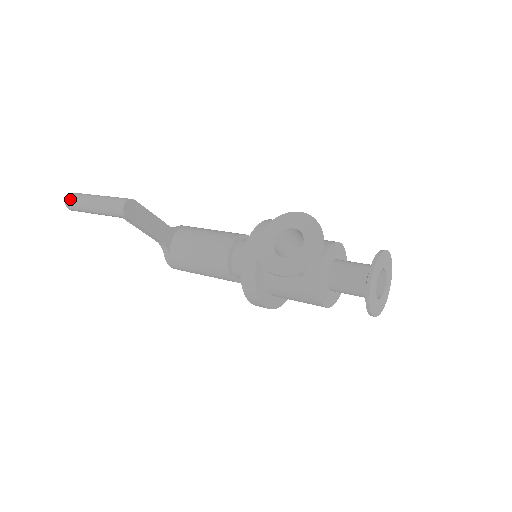
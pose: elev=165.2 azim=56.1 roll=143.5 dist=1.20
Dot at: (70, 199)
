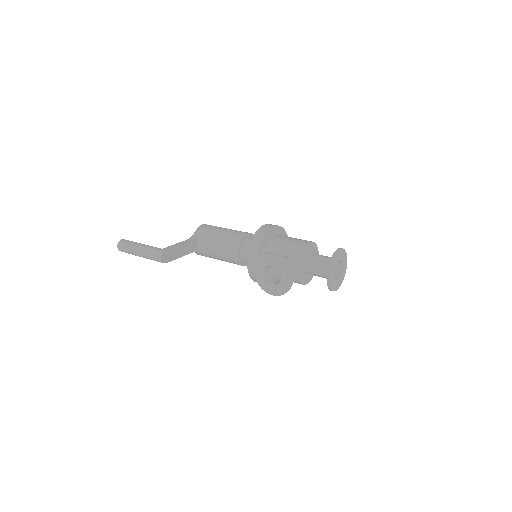
Dot at: (121, 249)
